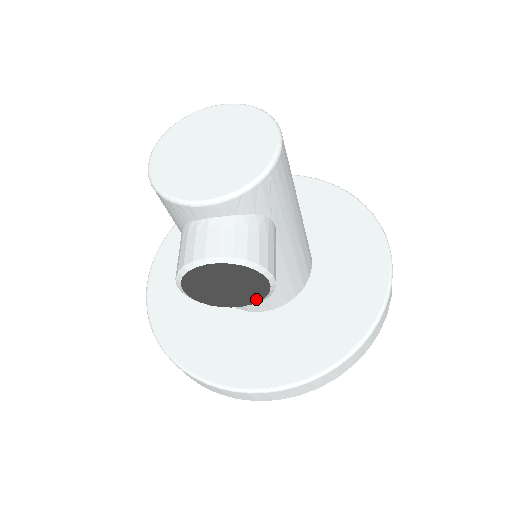
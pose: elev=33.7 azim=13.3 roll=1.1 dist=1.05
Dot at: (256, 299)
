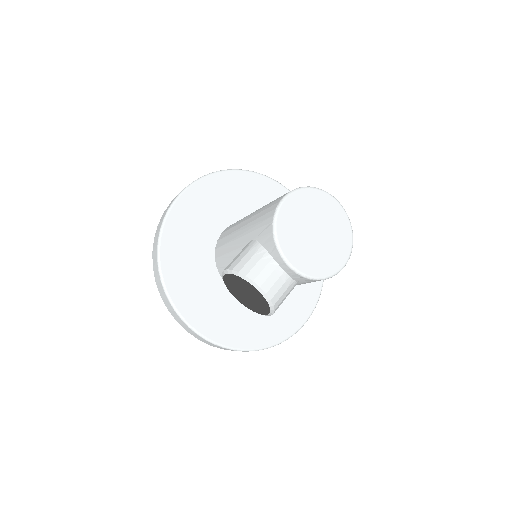
Dot at: (248, 307)
